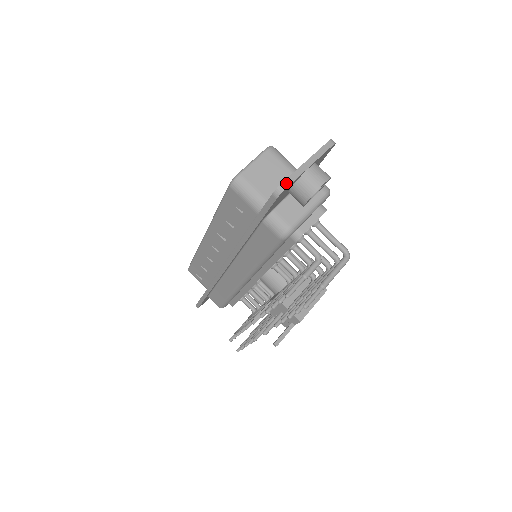
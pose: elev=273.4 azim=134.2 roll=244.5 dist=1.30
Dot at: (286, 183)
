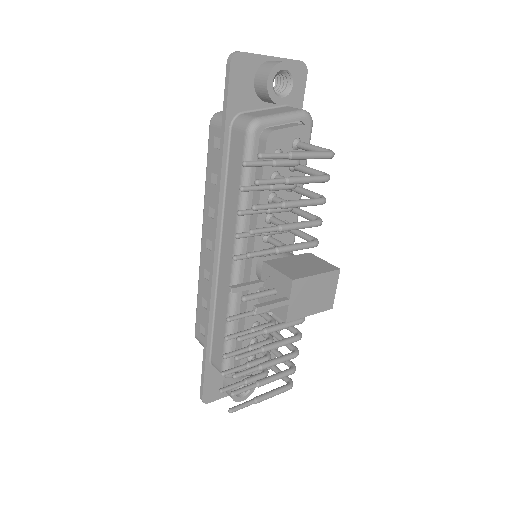
Dot at: (240, 52)
